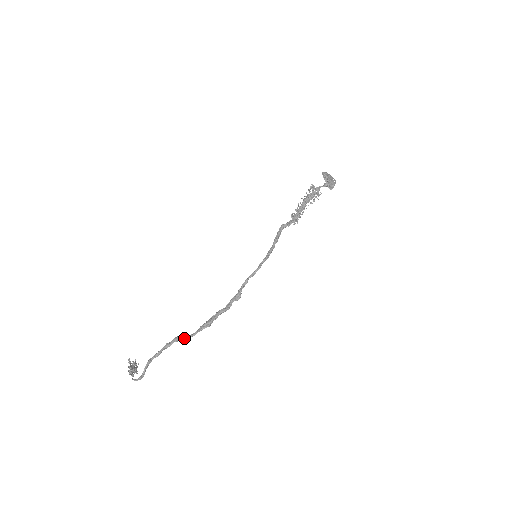
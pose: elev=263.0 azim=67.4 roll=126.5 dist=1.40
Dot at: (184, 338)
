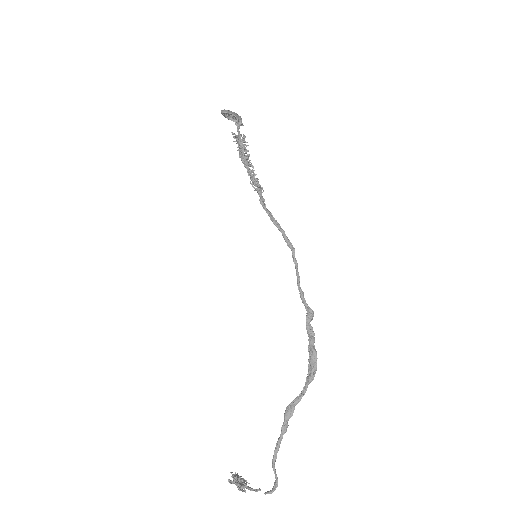
Dot at: occluded
